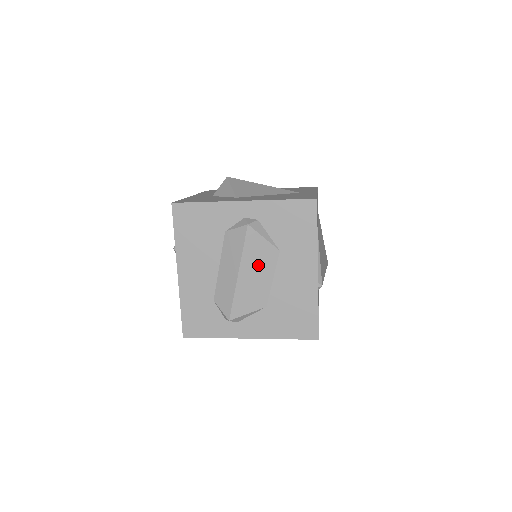
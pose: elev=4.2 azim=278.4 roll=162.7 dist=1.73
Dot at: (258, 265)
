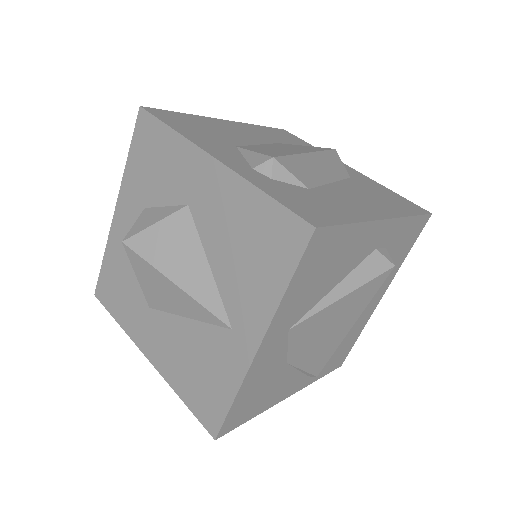
Dot at: occluded
